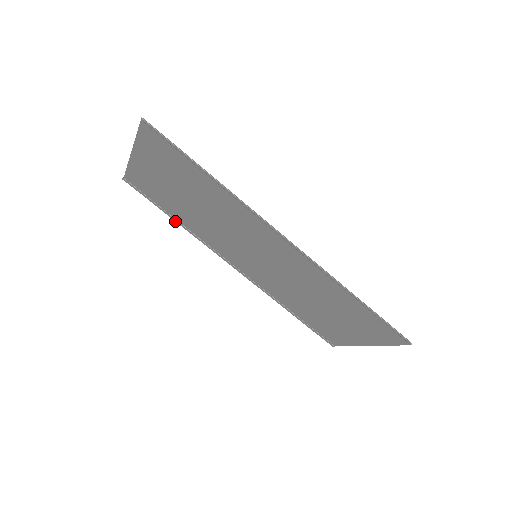
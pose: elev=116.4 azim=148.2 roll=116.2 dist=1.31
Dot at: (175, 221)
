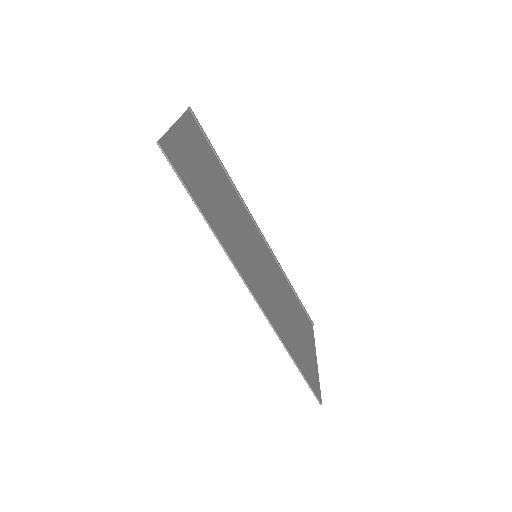
Dot at: (222, 167)
